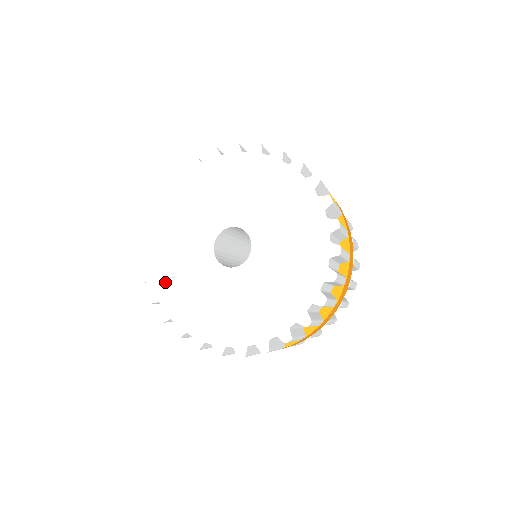
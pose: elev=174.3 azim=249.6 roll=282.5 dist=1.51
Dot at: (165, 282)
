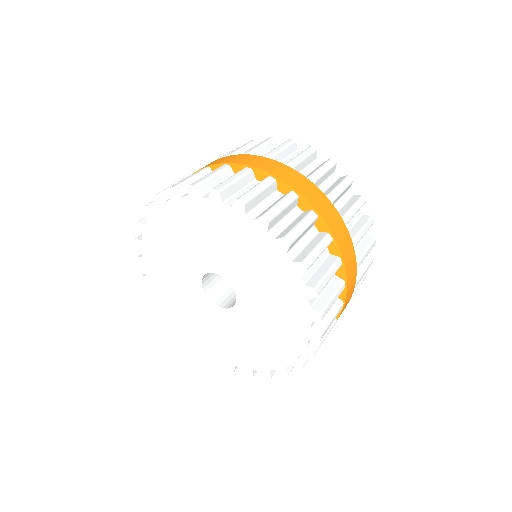
Dot at: (162, 292)
